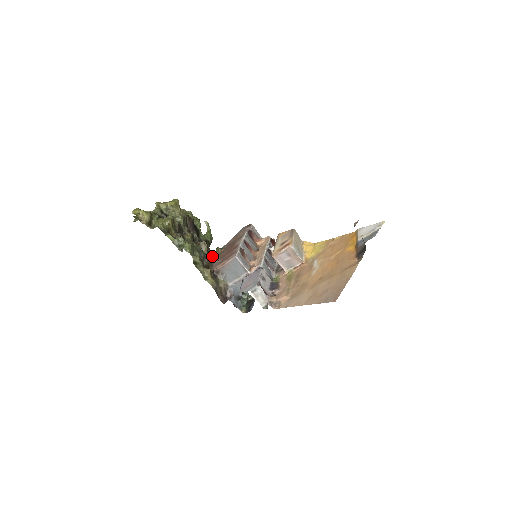
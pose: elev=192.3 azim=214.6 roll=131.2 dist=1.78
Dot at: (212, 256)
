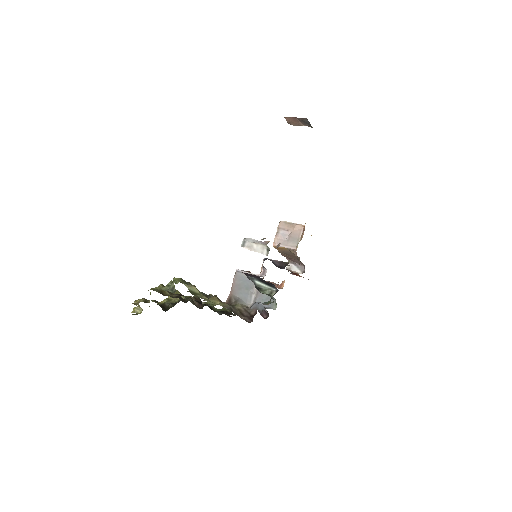
Dot at: (233, 315)
